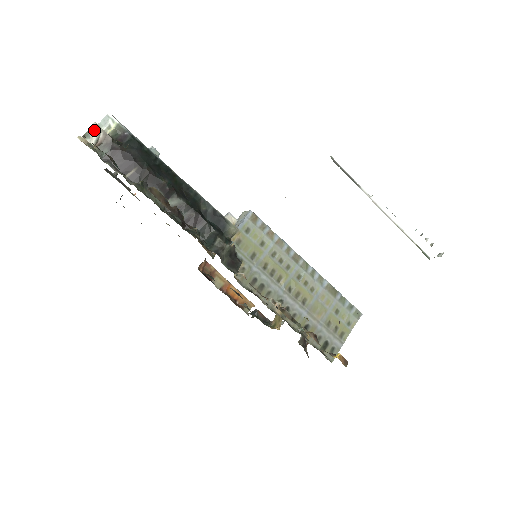
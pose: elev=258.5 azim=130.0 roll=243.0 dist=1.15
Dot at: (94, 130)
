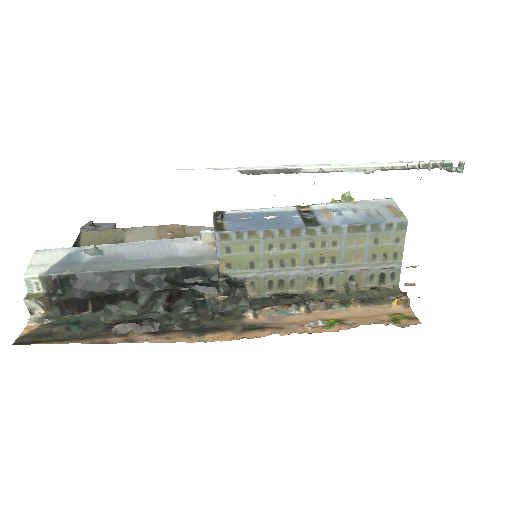
Dot at: (30, 304)
